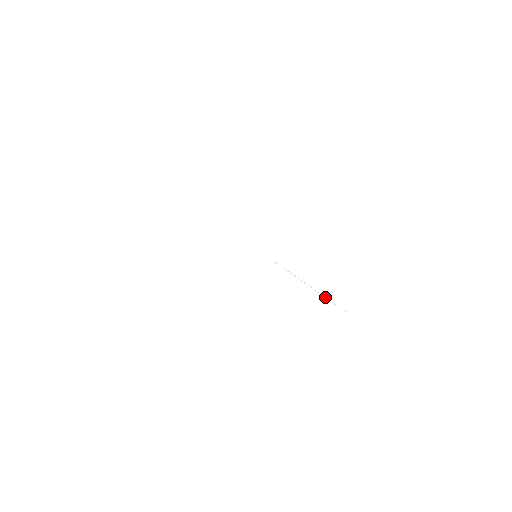
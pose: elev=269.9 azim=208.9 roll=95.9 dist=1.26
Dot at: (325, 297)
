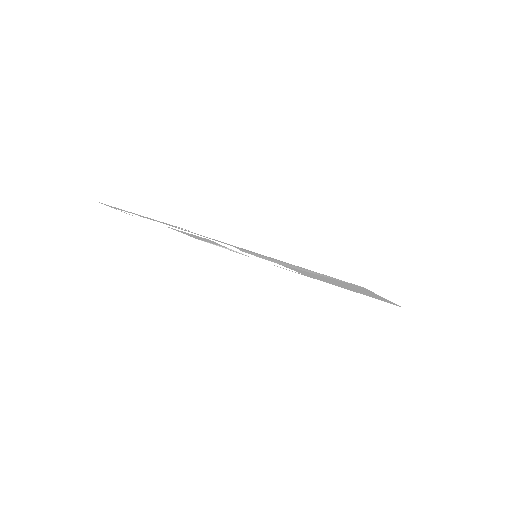
Dot at: (341, 287)
